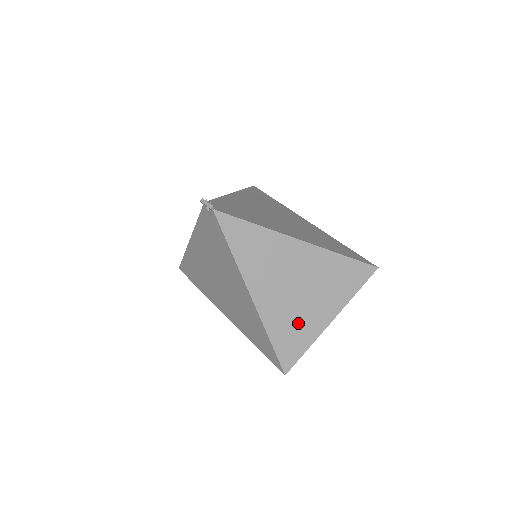
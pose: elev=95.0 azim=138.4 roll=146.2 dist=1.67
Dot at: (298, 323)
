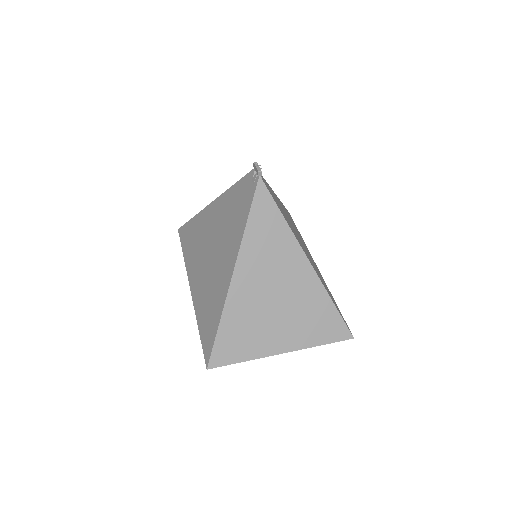
Dot at: (253, 330)
